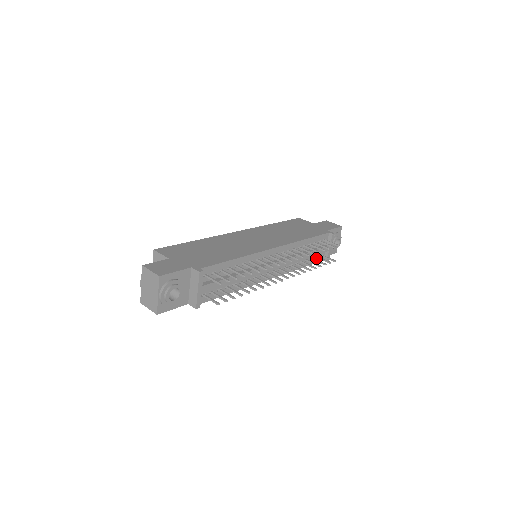
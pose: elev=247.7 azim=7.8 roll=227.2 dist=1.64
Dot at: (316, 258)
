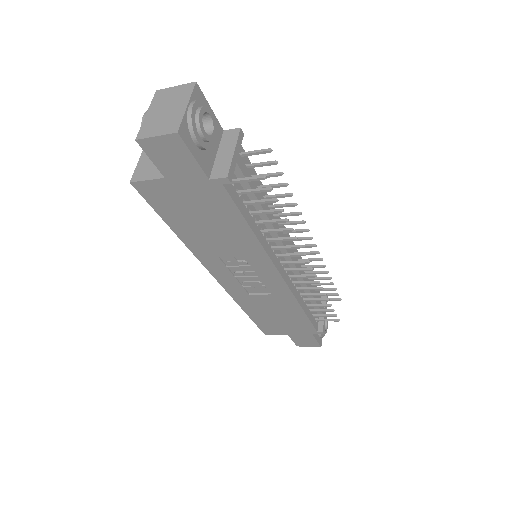
Dot at: (313, 317)
